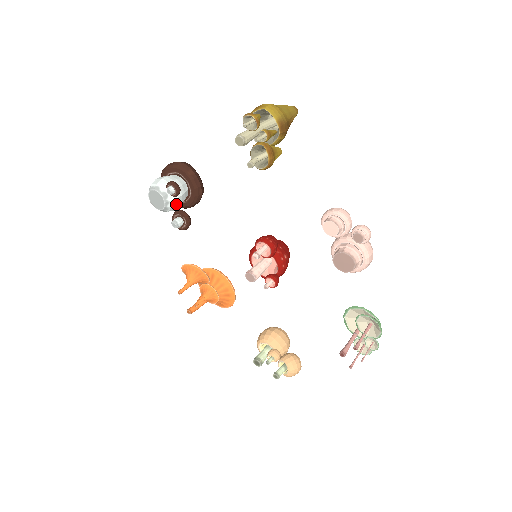
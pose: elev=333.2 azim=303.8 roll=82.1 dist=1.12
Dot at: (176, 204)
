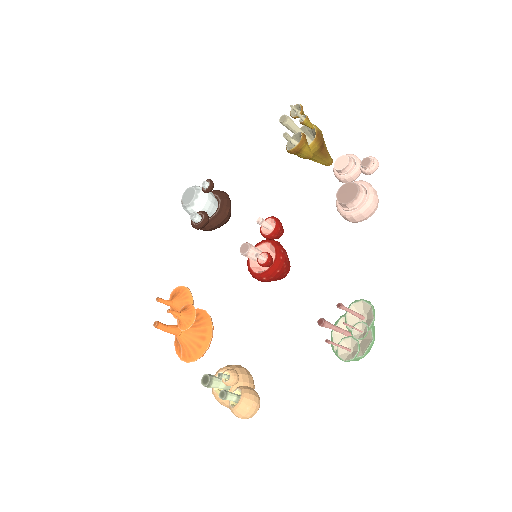
Dot at: (203, 205)
